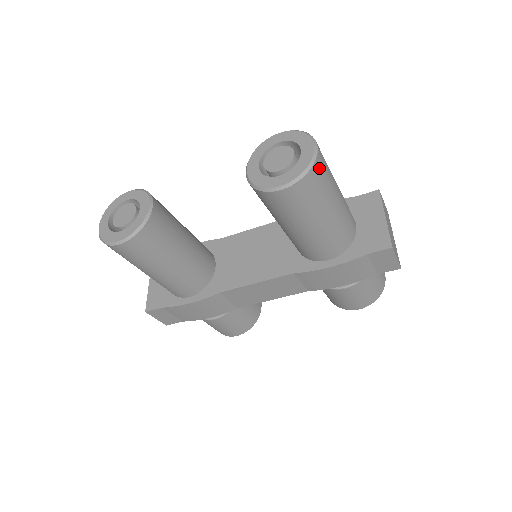
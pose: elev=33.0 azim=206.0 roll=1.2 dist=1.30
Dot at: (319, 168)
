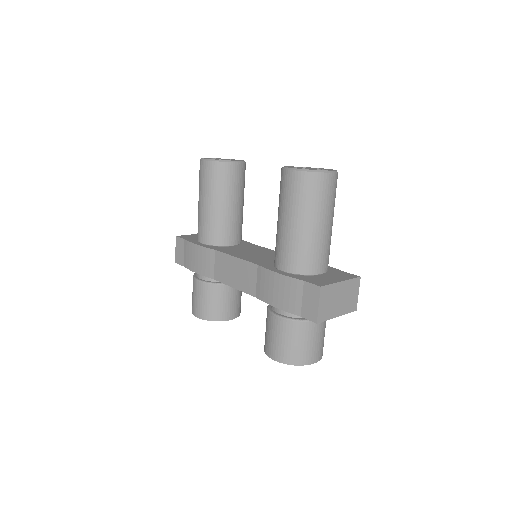
Dot at: (321, 181)
